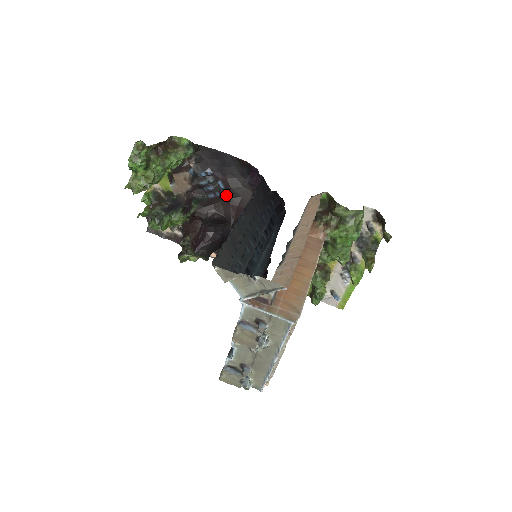
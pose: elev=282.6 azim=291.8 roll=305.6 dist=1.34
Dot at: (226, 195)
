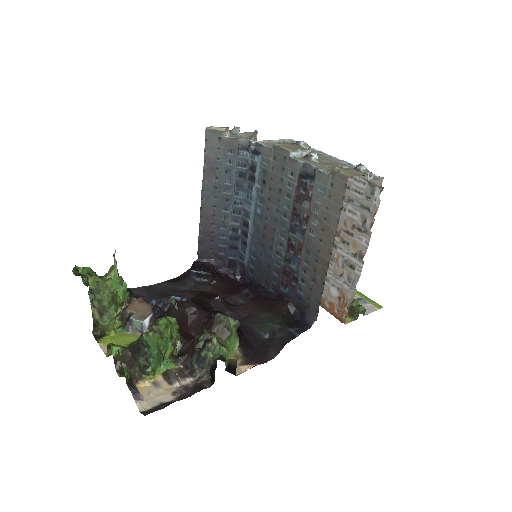
Dot at: (189, 300)
